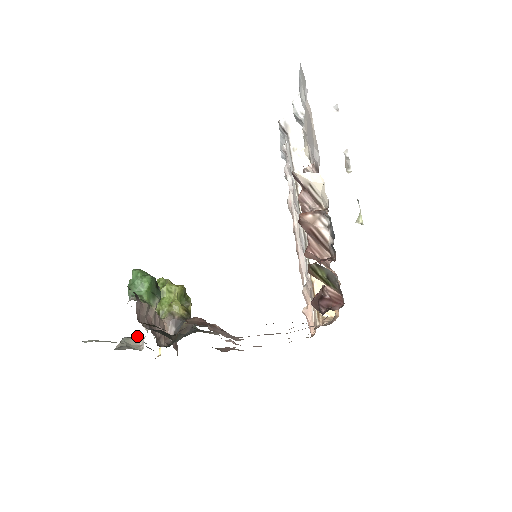
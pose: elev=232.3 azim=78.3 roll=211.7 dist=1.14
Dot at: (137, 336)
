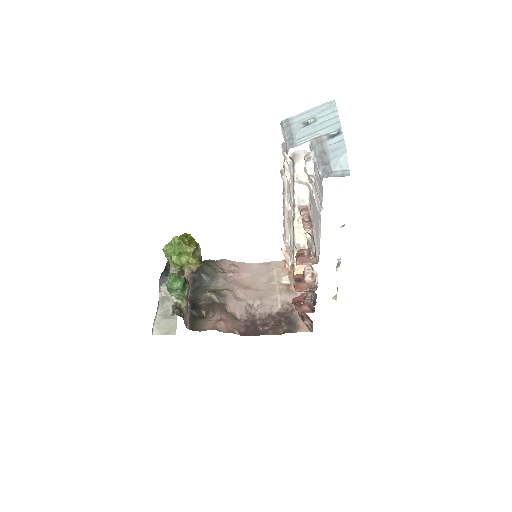
Dot at: occluded
